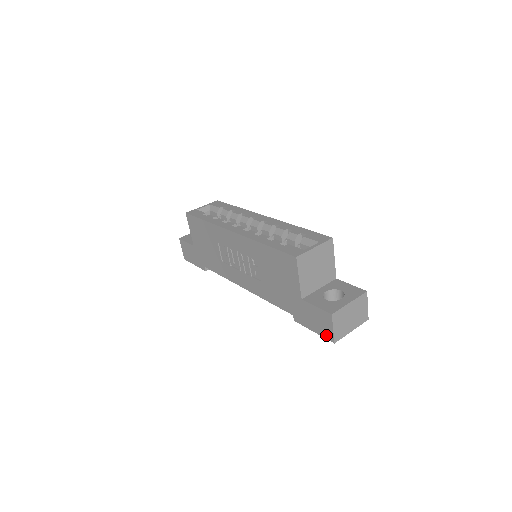
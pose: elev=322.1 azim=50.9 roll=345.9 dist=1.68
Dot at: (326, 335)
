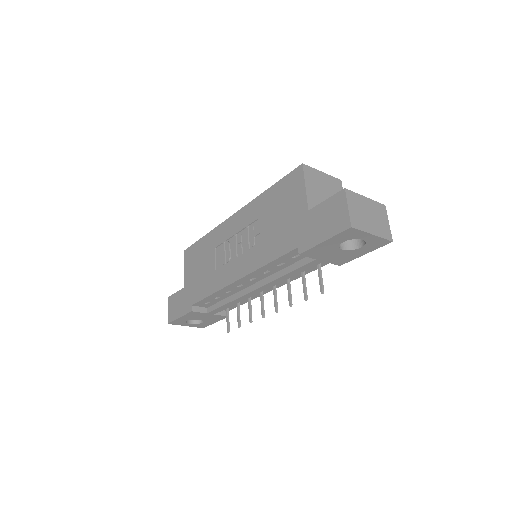
Dot at: (340, 227)
